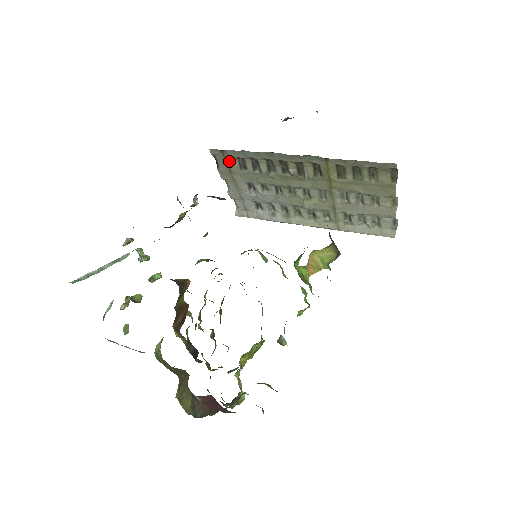
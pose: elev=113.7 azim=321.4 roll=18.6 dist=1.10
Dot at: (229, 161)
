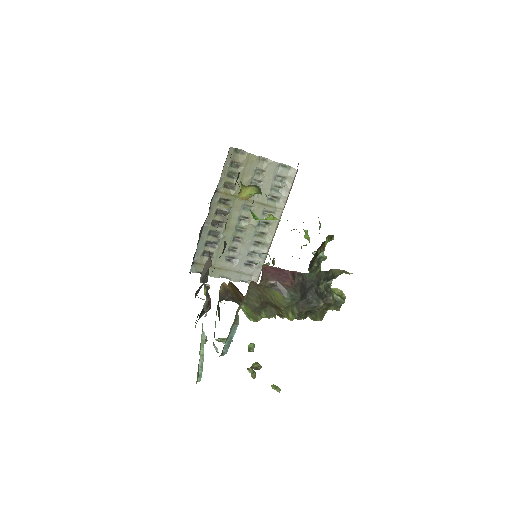
Dot at: (203, 263)
